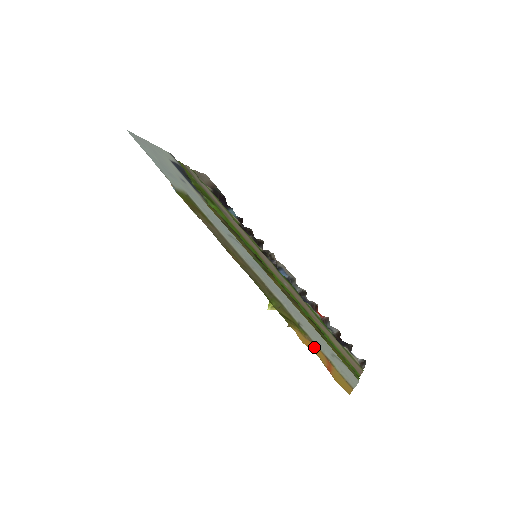
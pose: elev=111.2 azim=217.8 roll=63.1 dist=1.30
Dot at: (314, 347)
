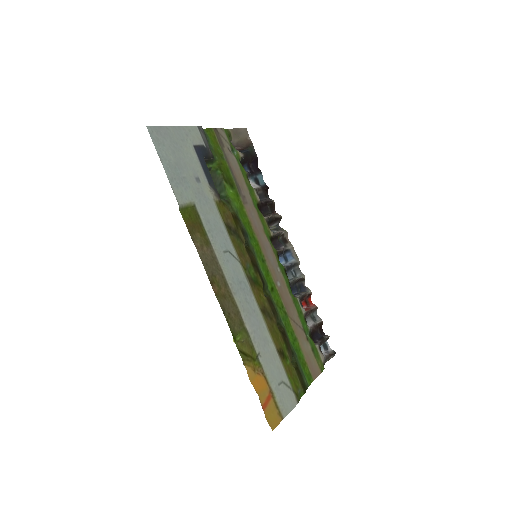
Dot at: (261, 382)
